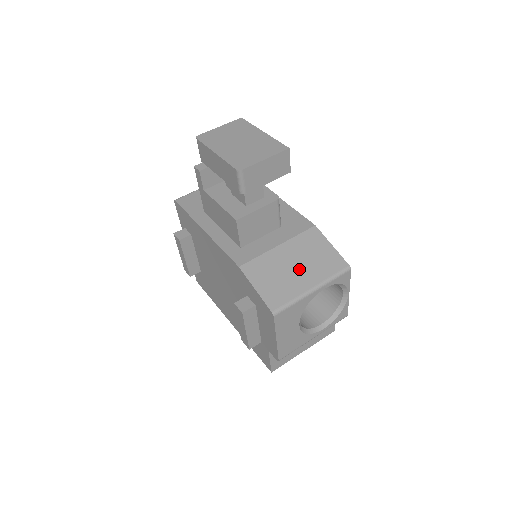
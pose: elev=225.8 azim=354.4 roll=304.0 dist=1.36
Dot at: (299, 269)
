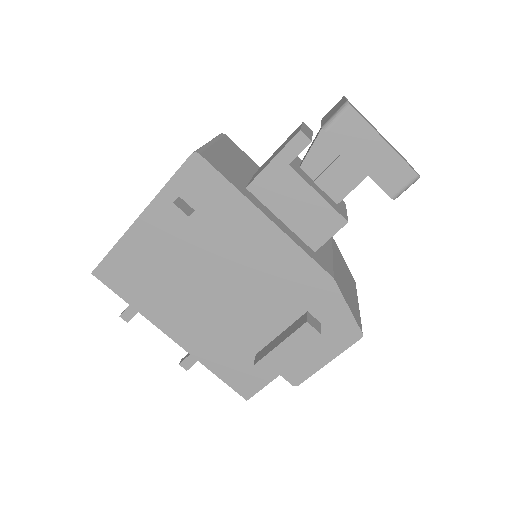
Dot at: (348, 284)
